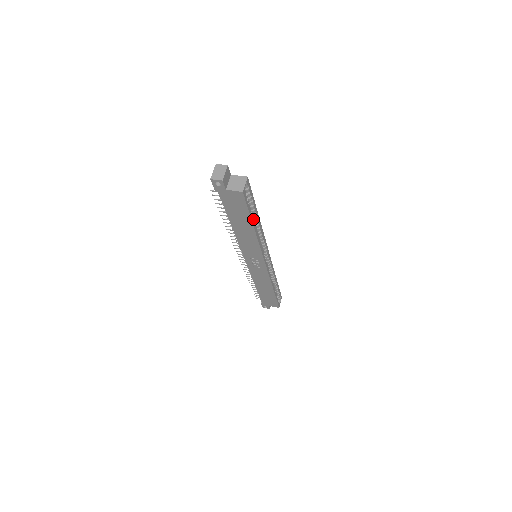
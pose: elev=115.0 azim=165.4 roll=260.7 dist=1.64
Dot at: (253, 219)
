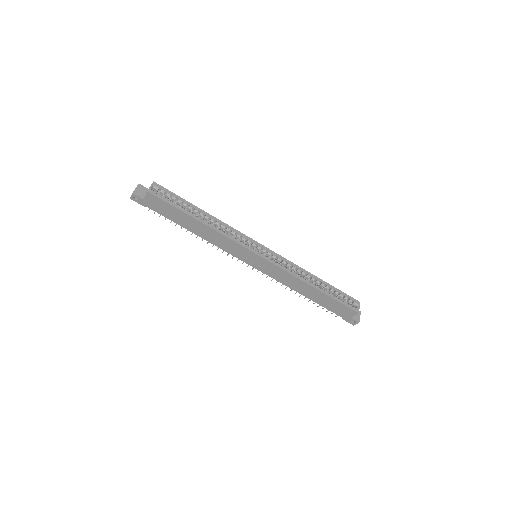
Dot at: (192, 214)
